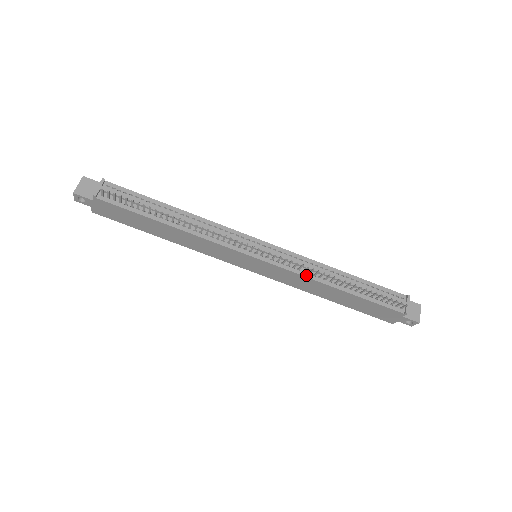
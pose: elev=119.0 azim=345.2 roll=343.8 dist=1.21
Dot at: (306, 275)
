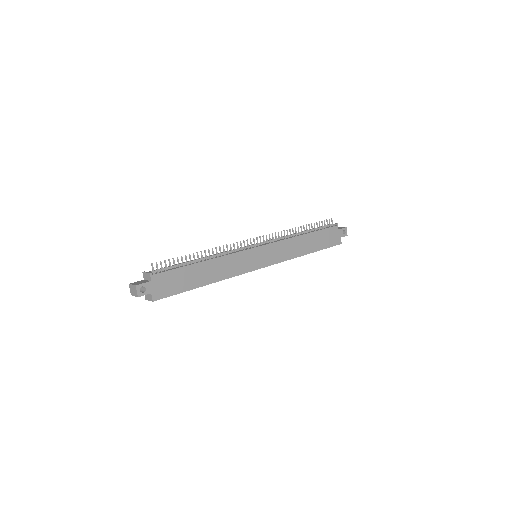
Dot at: (285, 239)
